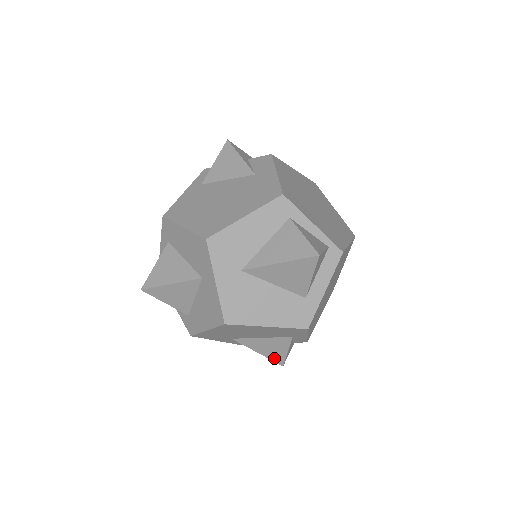
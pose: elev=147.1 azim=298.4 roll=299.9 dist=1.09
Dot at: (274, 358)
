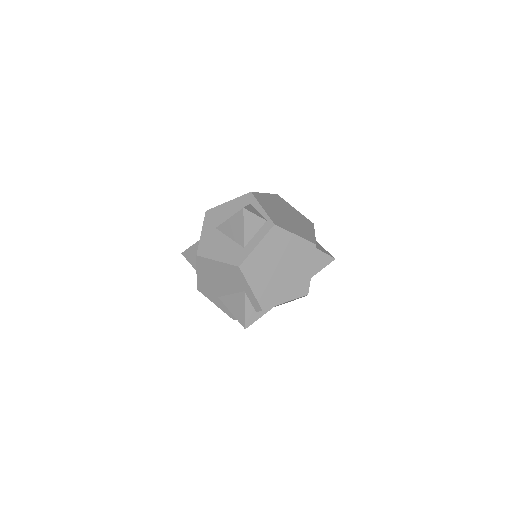
Dot at: (240, 319)
